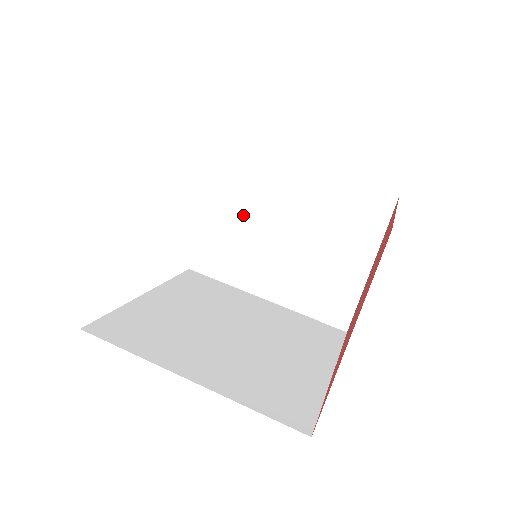
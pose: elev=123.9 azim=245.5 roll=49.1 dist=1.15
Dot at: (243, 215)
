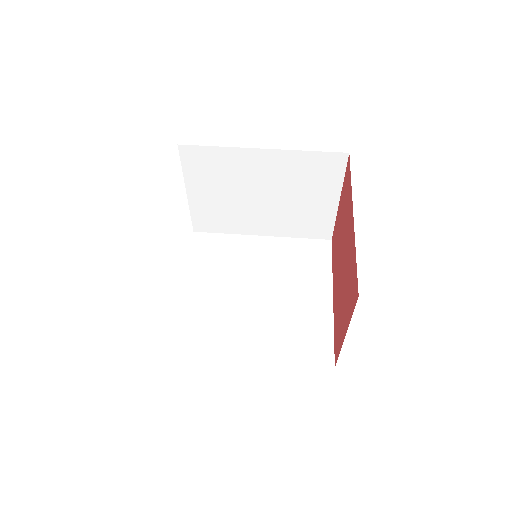
Dot at: (222, 191)
